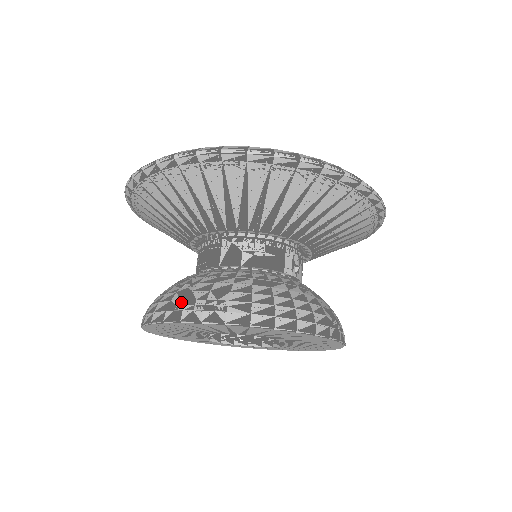
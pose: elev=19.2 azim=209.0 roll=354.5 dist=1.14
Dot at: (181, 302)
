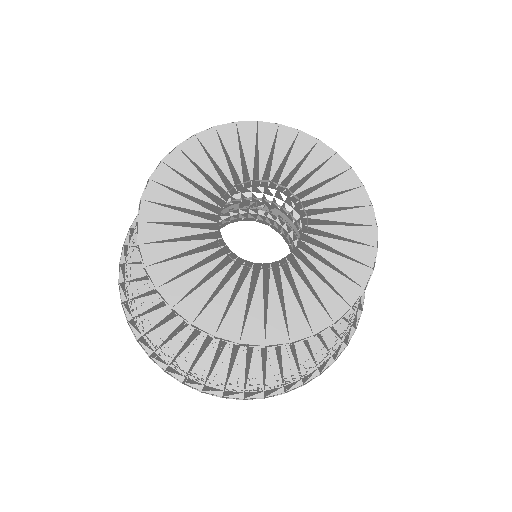
Dot at: occluded
